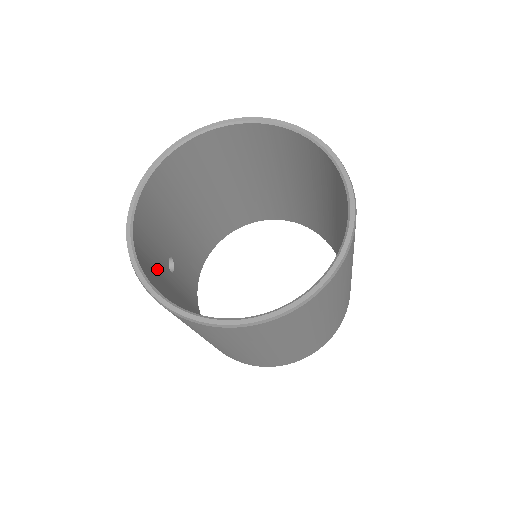
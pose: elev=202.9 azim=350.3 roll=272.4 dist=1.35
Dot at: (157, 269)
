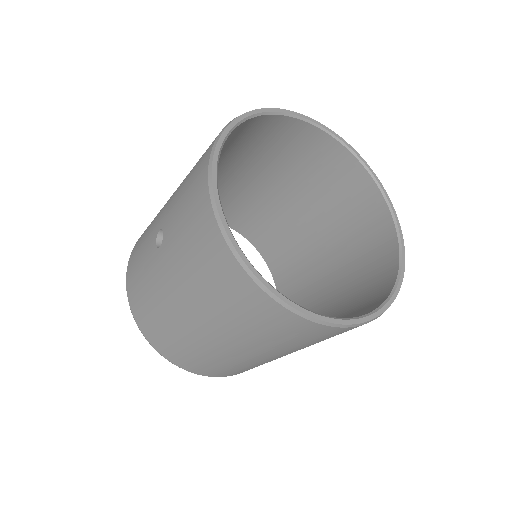
Dot at: occluded
